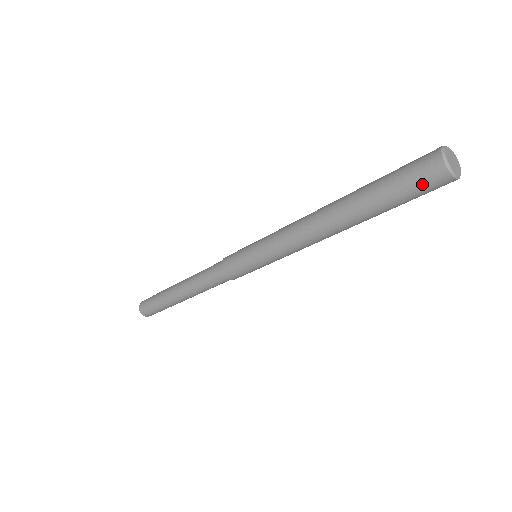
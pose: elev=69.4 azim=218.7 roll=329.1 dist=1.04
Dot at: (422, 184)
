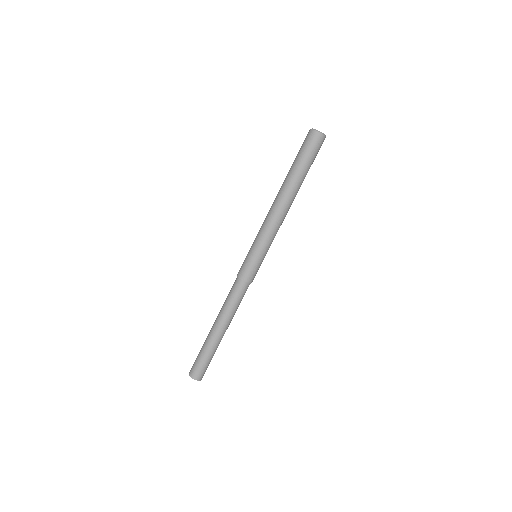
Dot at: (313, 145)
